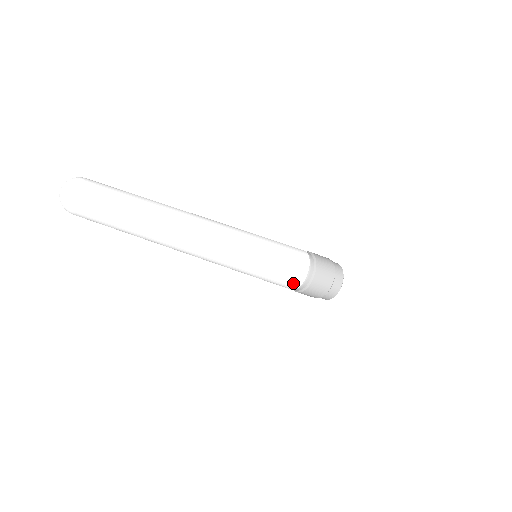
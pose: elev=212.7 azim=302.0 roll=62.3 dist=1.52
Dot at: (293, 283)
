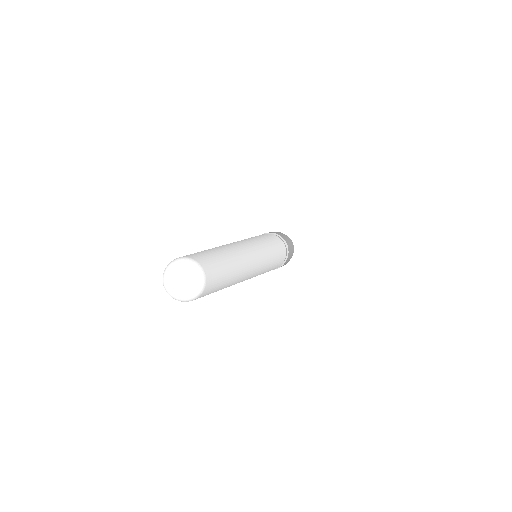
Dot at: occluded
